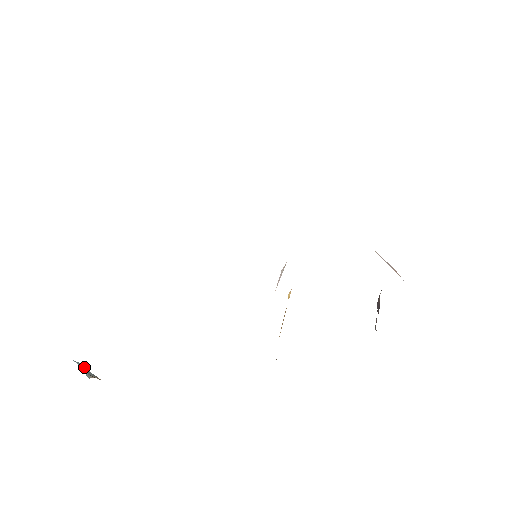
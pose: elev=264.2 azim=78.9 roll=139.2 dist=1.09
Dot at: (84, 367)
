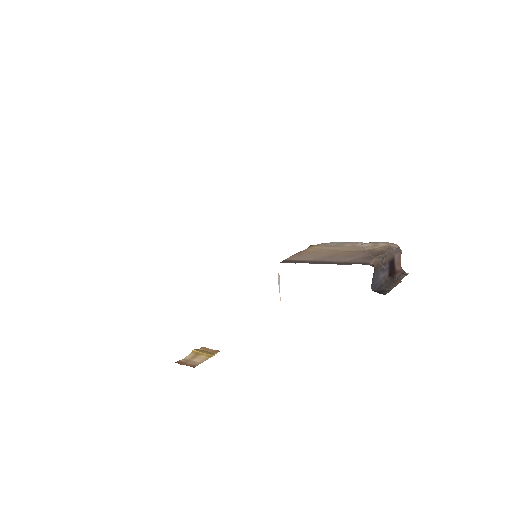
Dot at: occluded
